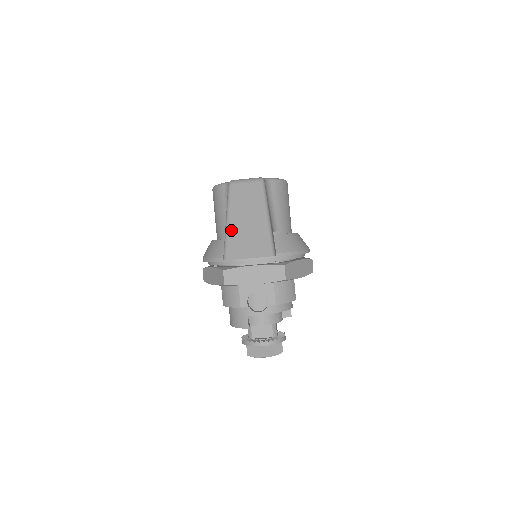
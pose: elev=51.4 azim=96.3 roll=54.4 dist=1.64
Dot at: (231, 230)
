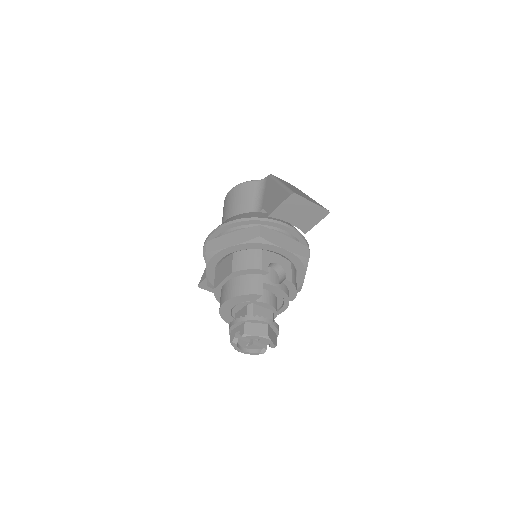
Dot at: (289, 187)
